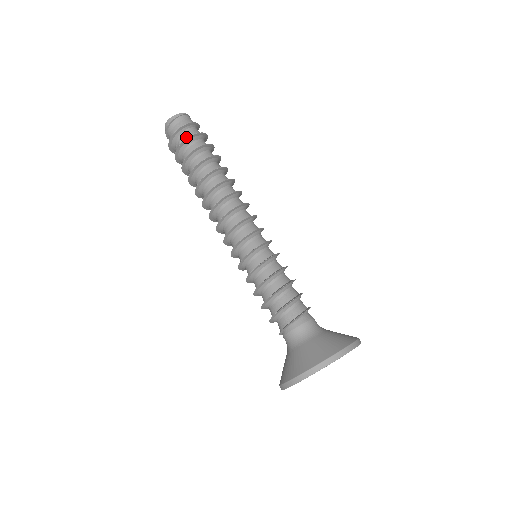
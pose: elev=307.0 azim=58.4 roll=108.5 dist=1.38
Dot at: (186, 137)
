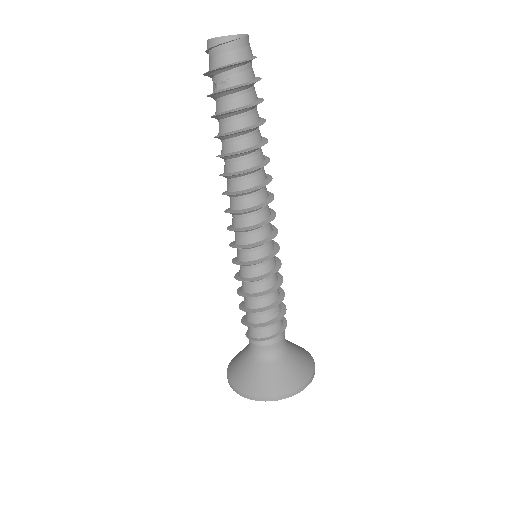
Dot at: (228, 82)
